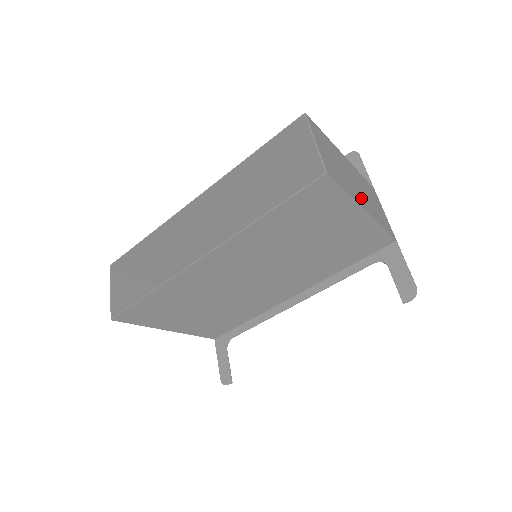
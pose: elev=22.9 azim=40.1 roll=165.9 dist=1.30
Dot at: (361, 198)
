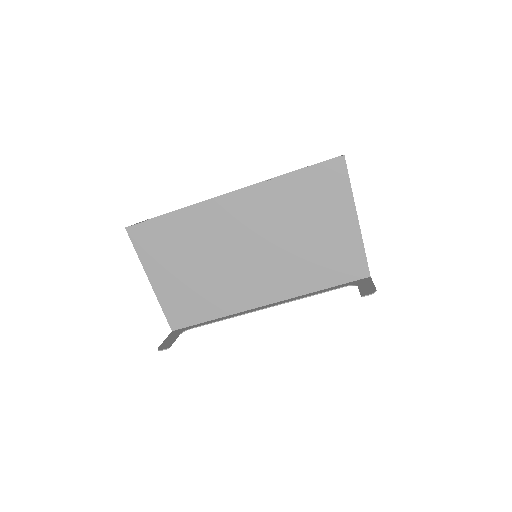
Dot at: occluded
